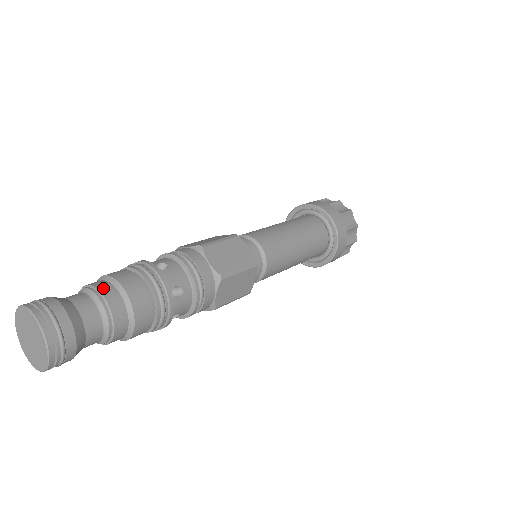
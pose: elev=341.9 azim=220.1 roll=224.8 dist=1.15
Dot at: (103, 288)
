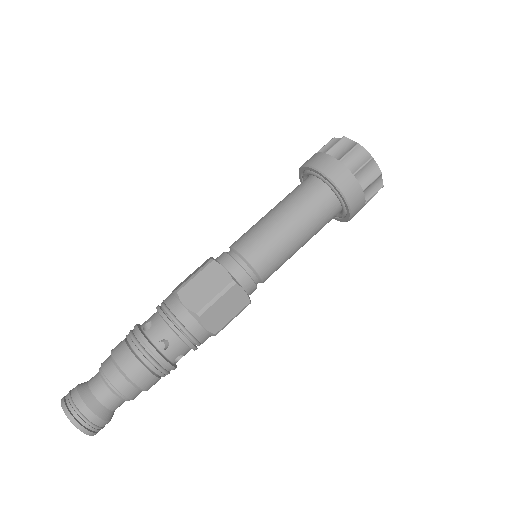
Dot at: (105, 367)
